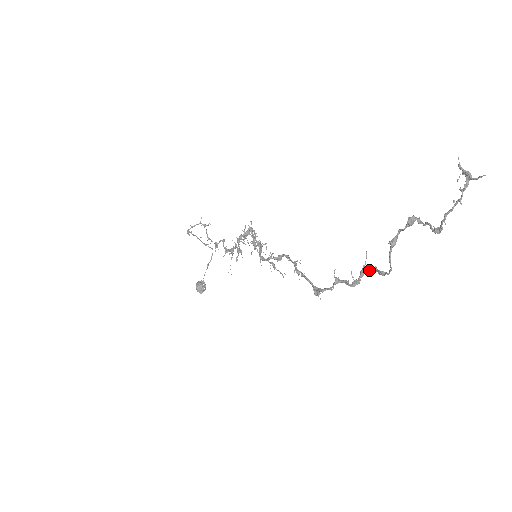
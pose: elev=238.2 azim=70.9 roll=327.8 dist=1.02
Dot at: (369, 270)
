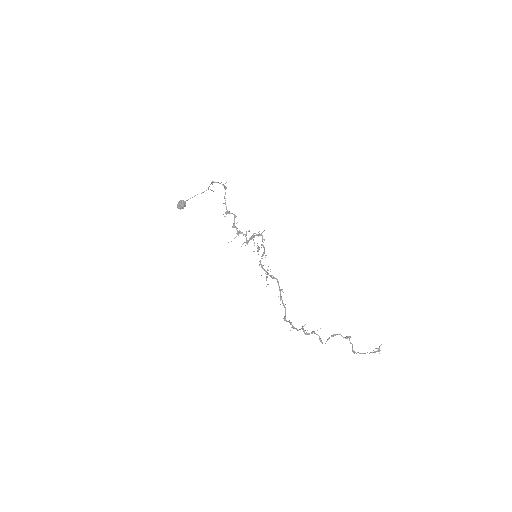
Dot at: (316, 334)
